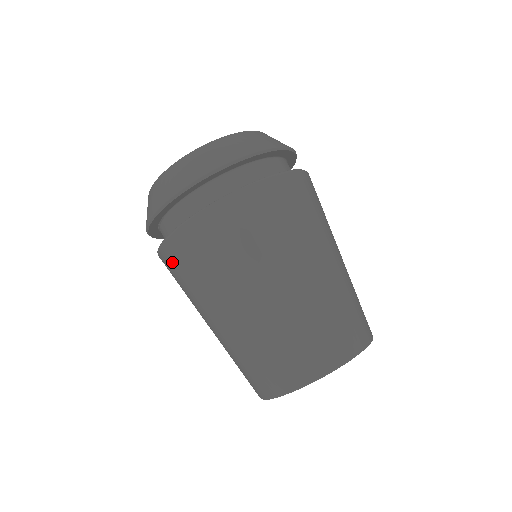
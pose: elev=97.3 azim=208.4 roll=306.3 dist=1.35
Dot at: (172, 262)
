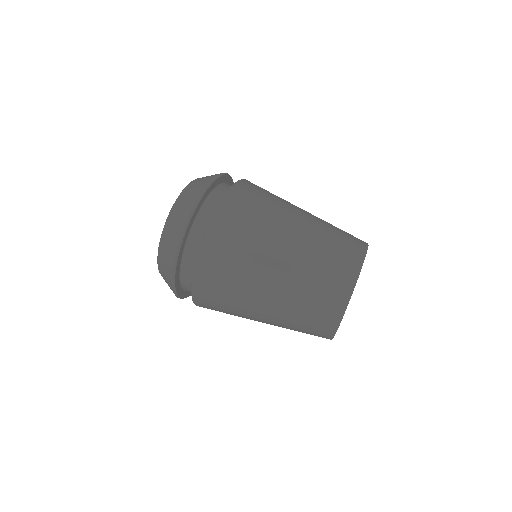
Dot at: occluded
